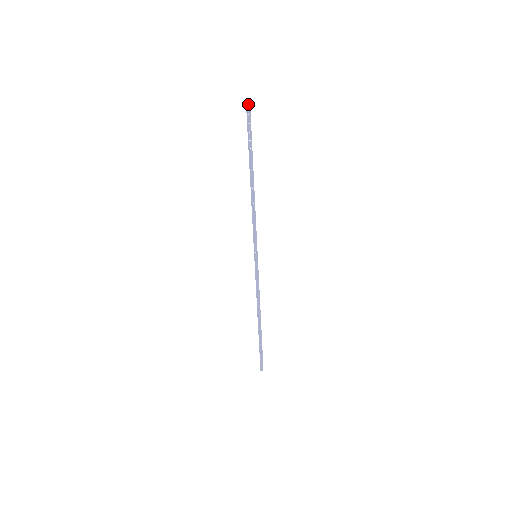
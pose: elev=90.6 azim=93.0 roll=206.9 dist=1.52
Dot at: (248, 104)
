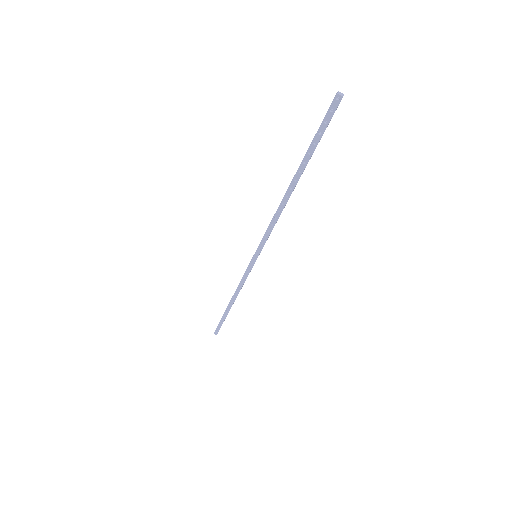
Dot at: (339, 96)
